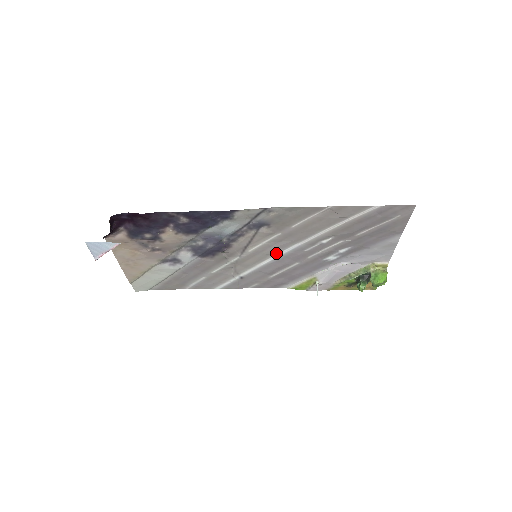
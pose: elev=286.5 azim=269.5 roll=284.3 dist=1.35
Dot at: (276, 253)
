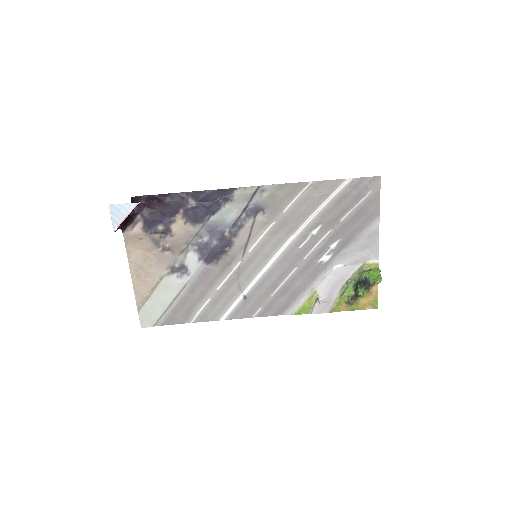
Dot at: (274, 253)
